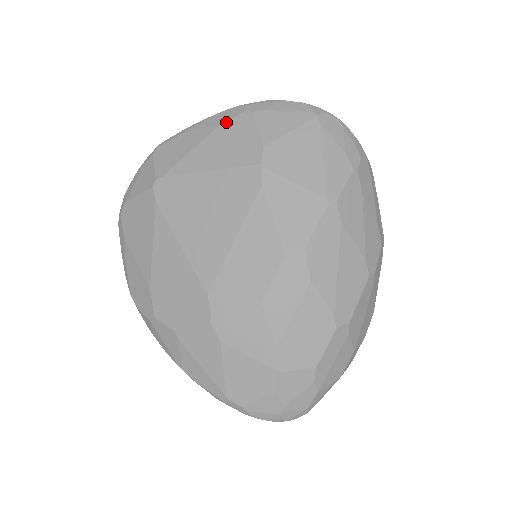
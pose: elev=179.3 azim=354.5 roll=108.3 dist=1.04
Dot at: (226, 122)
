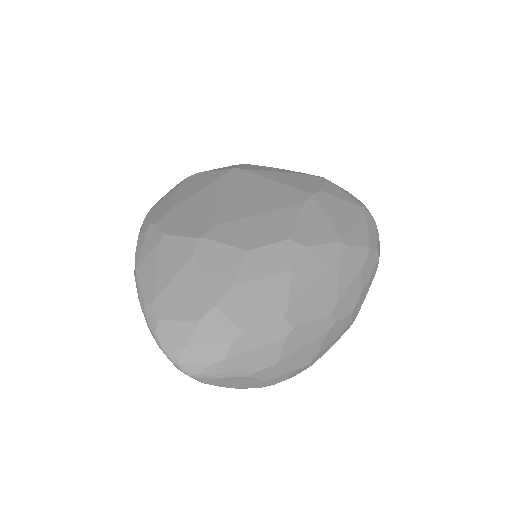
Dot at: (305, 174)
